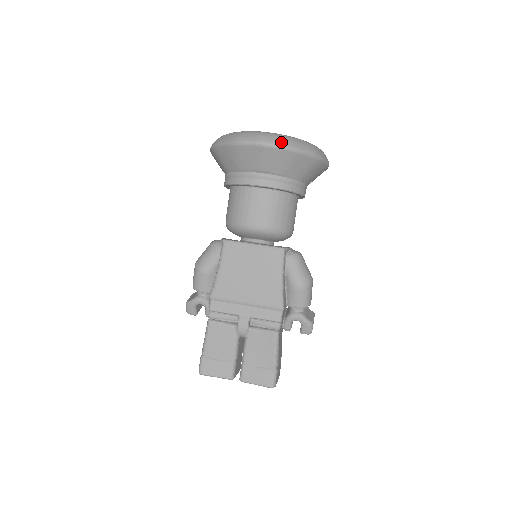
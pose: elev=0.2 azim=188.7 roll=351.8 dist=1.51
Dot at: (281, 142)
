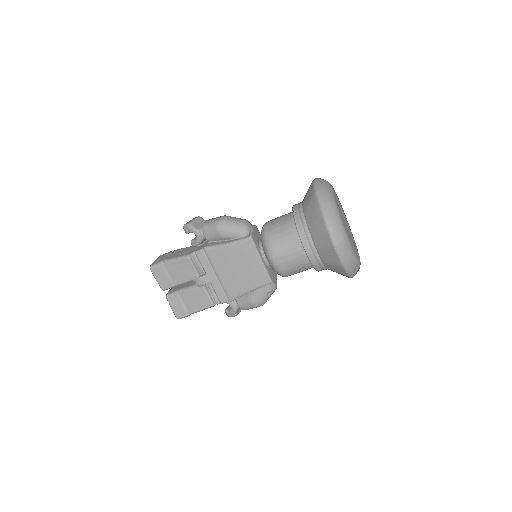
Dot at: (345, 257)
